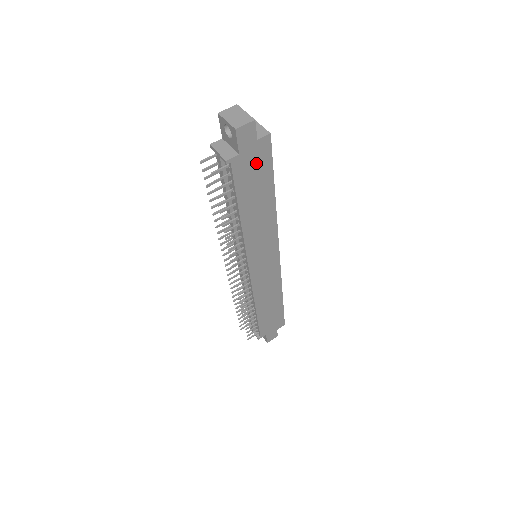
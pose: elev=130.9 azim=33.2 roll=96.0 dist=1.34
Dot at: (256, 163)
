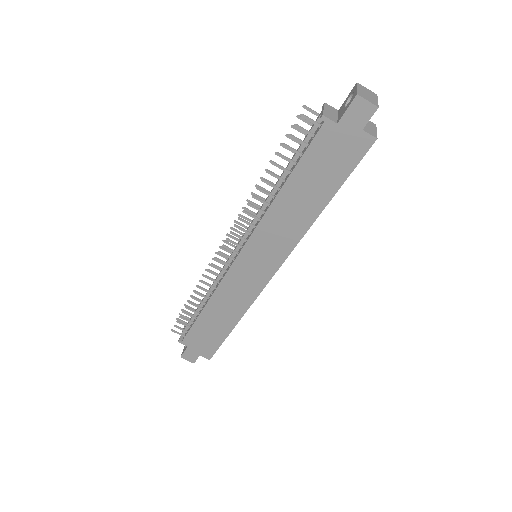
Dot at: (341, 152)
